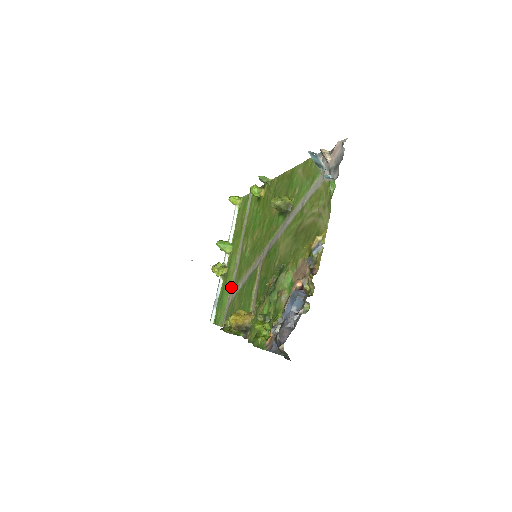
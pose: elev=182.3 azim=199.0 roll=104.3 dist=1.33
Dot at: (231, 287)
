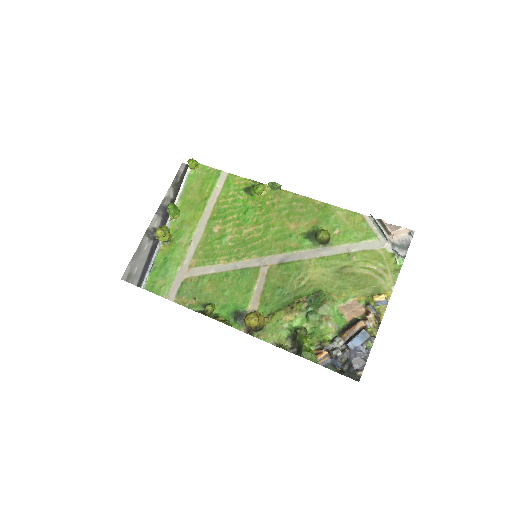
Dot at: (185, 261)
